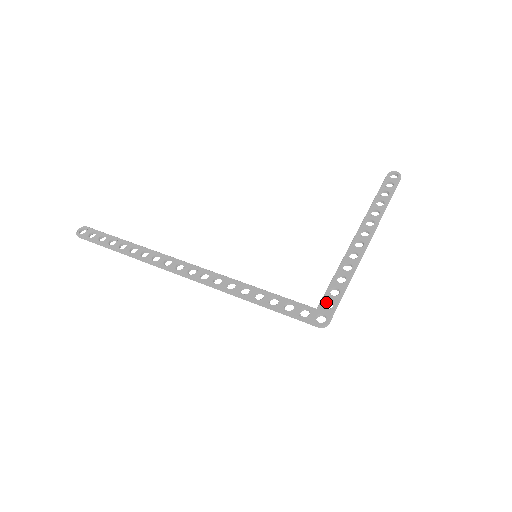
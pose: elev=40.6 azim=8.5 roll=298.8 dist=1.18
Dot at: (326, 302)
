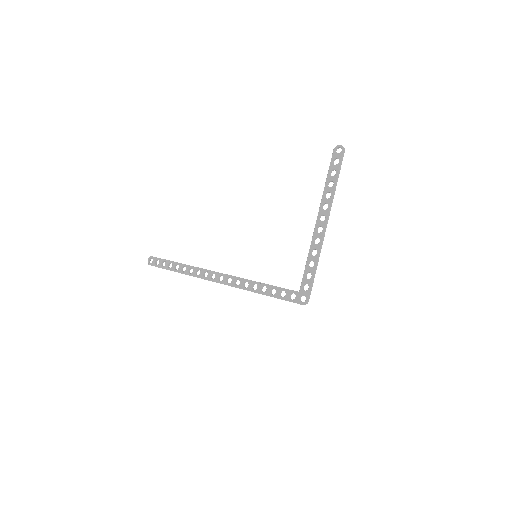
Dot at: (305, 284)
